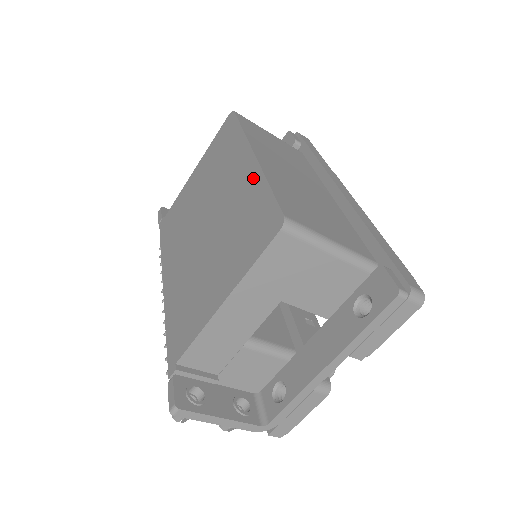
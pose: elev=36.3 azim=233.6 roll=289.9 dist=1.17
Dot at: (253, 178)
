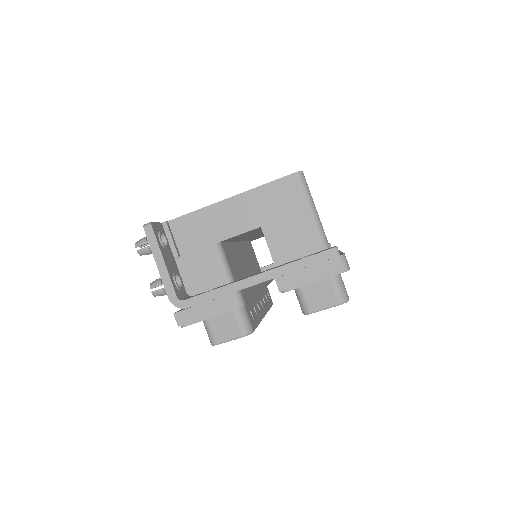
Dot at: occluded
